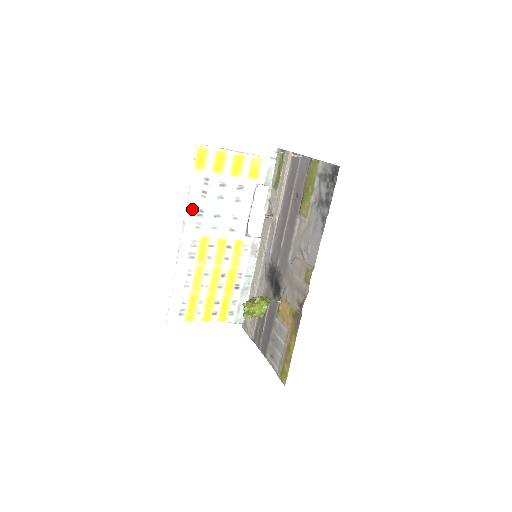
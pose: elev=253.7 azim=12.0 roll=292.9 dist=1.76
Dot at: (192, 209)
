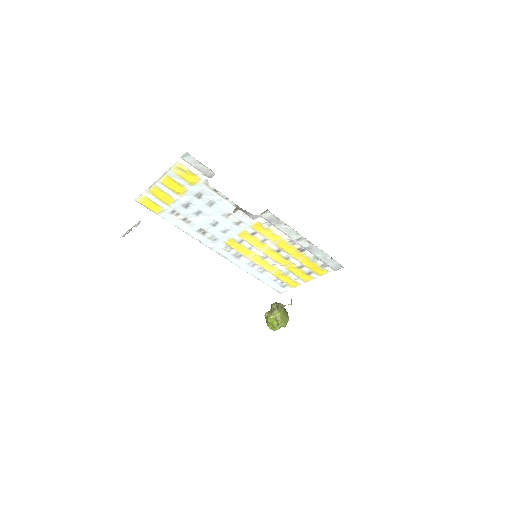
Dot at: (195, 233)
